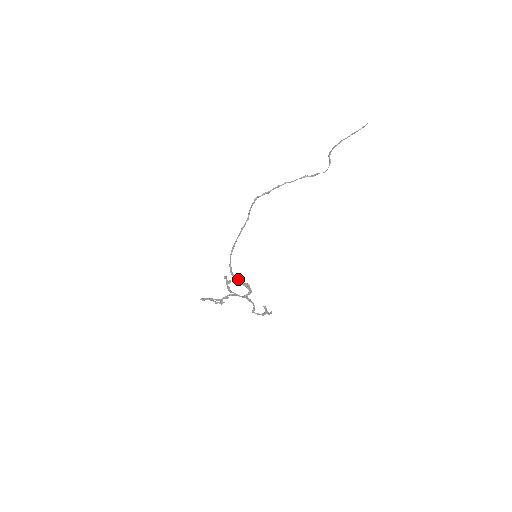
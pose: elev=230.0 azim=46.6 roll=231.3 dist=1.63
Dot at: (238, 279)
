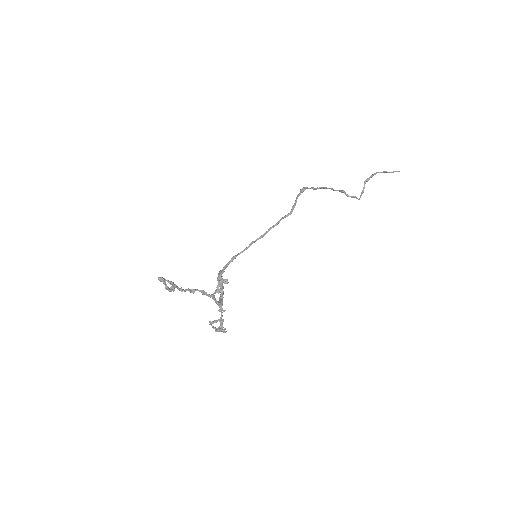
Dot at: occluded
